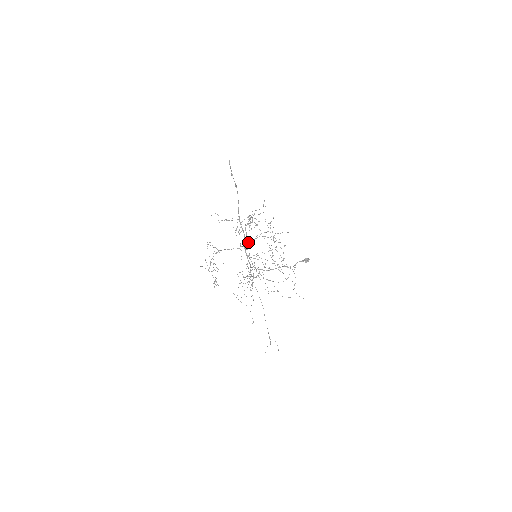
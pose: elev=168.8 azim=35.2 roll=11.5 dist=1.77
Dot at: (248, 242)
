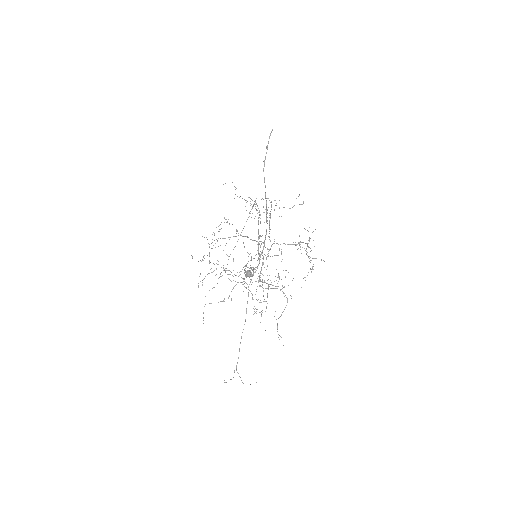
Dot at: occluded
